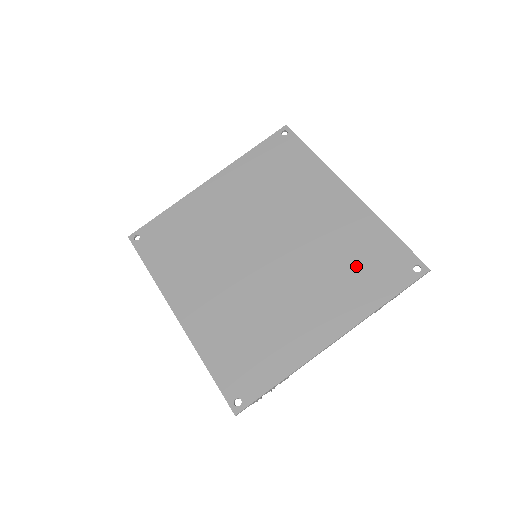
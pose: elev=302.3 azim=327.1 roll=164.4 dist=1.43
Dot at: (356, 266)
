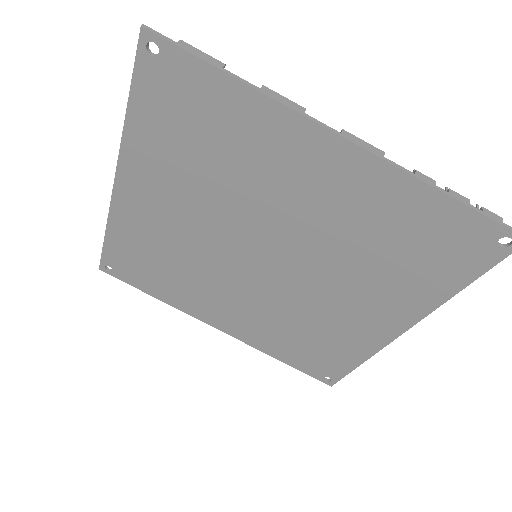
Dot at: (402, 255)
